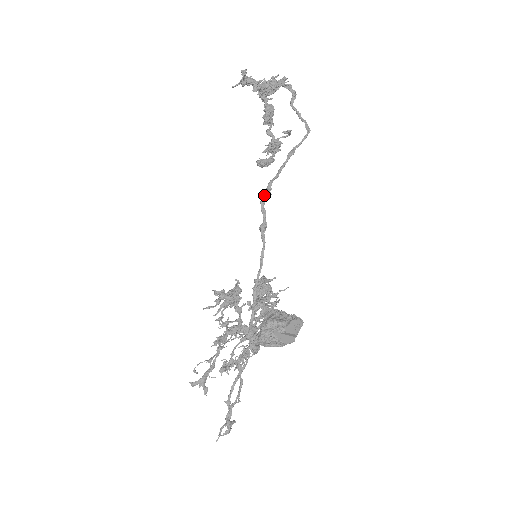
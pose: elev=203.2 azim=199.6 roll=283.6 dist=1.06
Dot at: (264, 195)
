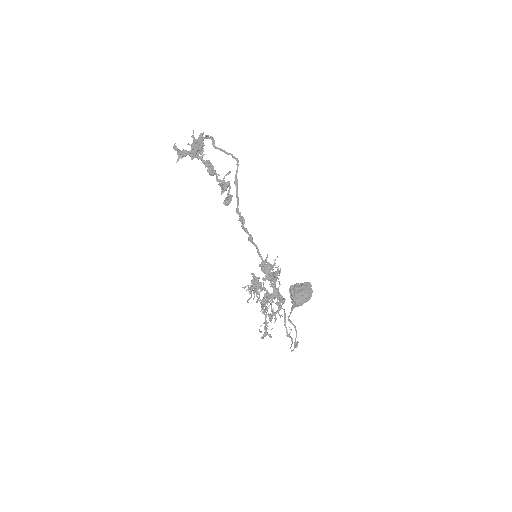
Dot at: (241, 221)
